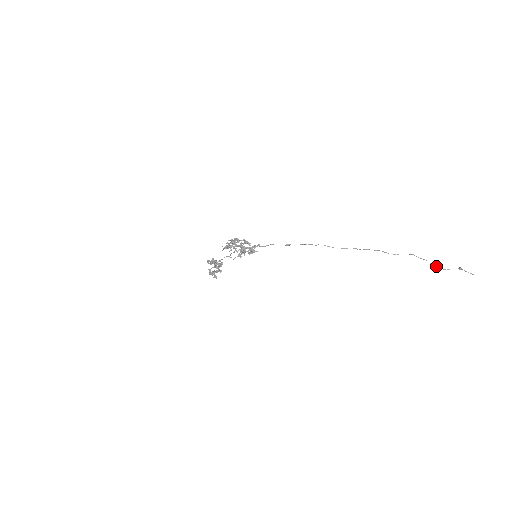
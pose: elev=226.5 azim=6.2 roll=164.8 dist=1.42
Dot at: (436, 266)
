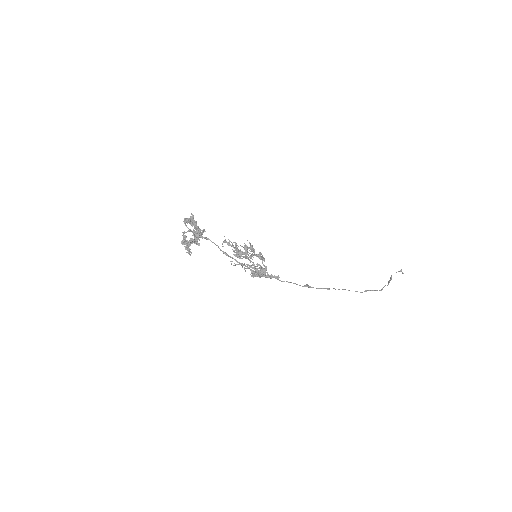
Dot at: (391, 277)
